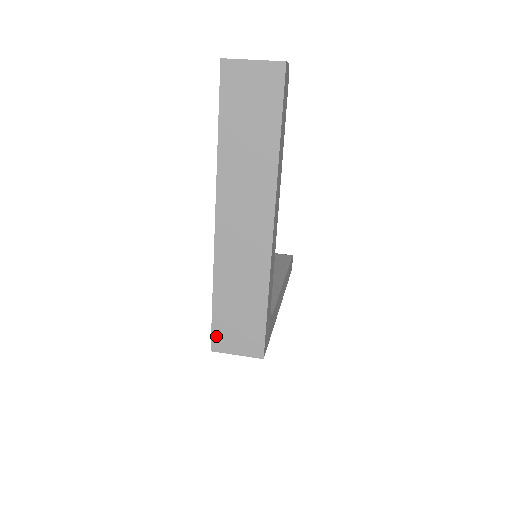
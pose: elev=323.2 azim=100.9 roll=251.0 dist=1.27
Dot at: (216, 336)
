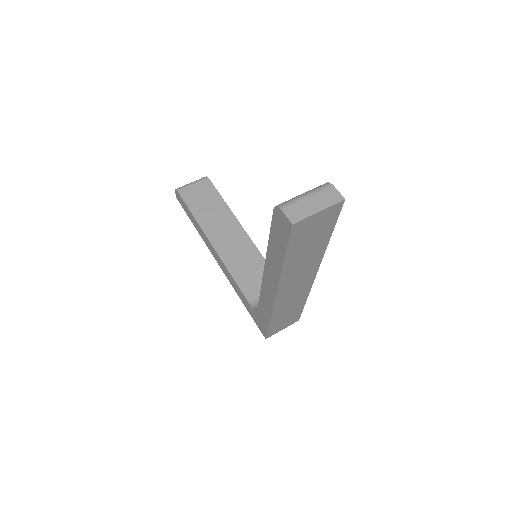
Dot at: (270, 333)
